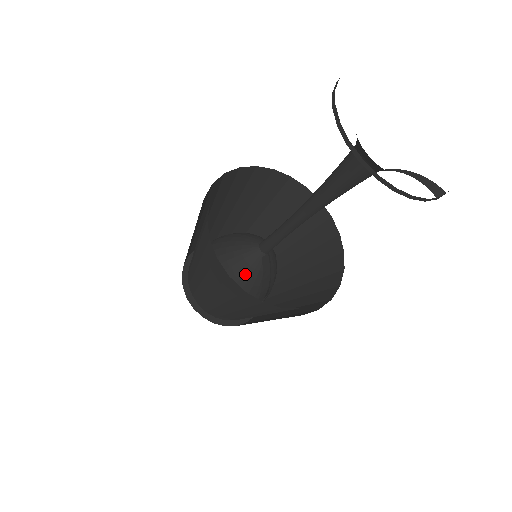
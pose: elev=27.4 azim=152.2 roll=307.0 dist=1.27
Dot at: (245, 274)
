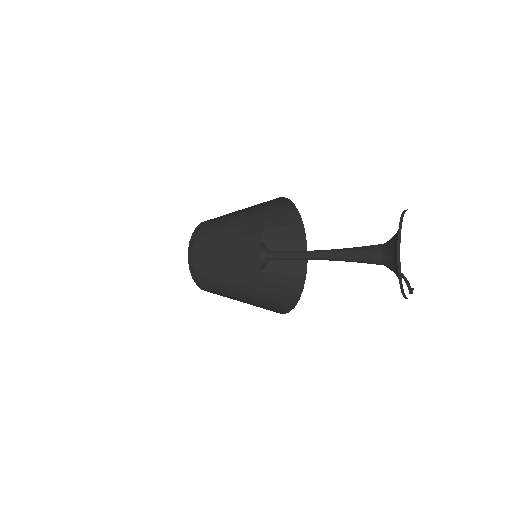
Dot at: occluded
